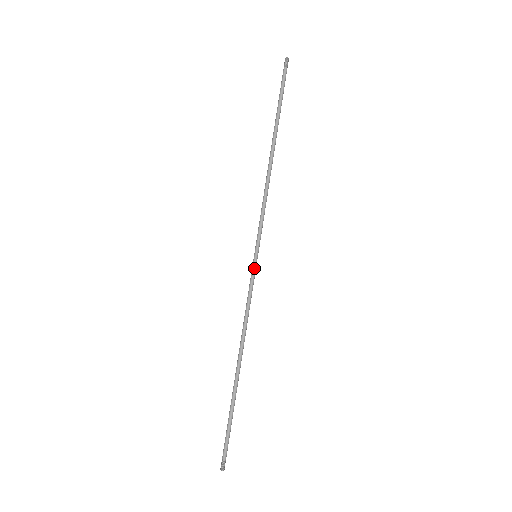
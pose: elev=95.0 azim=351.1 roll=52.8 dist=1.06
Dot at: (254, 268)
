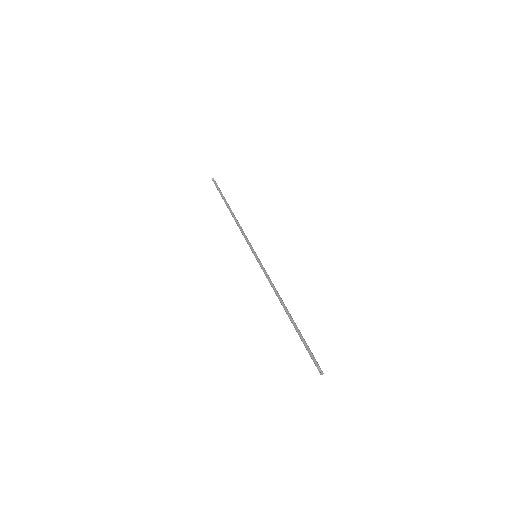
Dot at: (260, 261)
